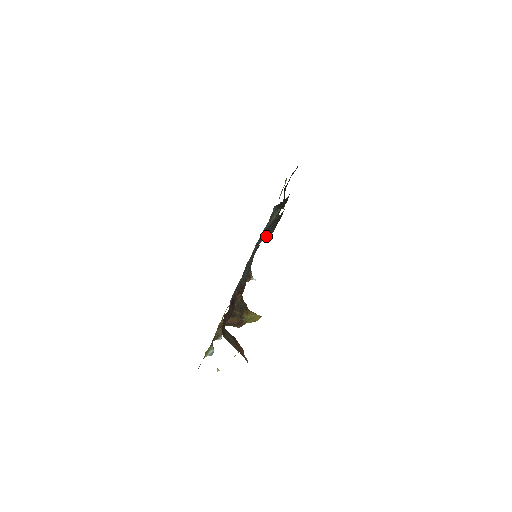
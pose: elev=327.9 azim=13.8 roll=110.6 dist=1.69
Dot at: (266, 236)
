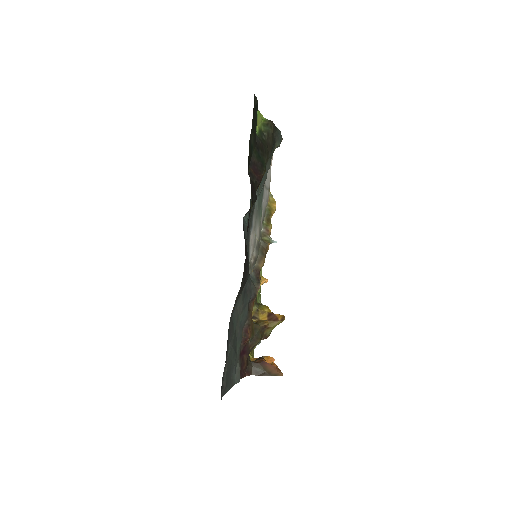
Dot at: occluded
